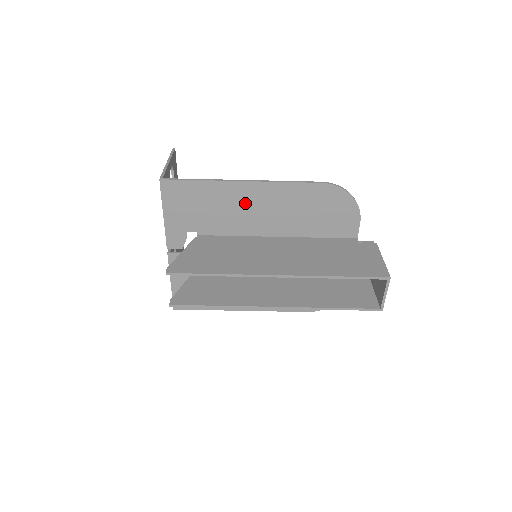
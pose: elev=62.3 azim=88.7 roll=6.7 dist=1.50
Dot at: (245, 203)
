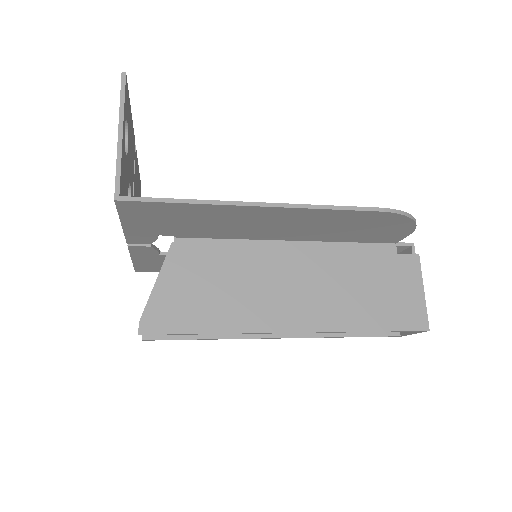
Dot at: (254, 220)
